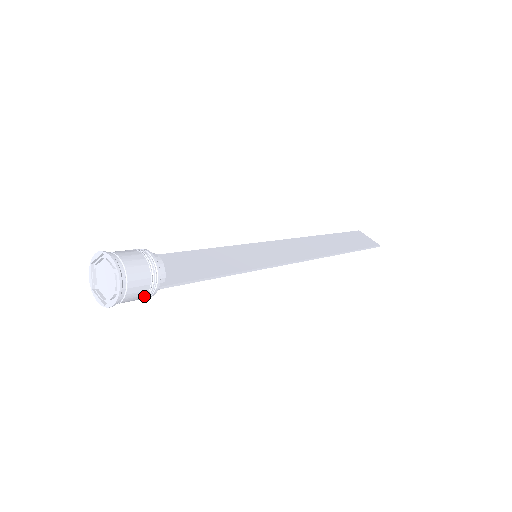
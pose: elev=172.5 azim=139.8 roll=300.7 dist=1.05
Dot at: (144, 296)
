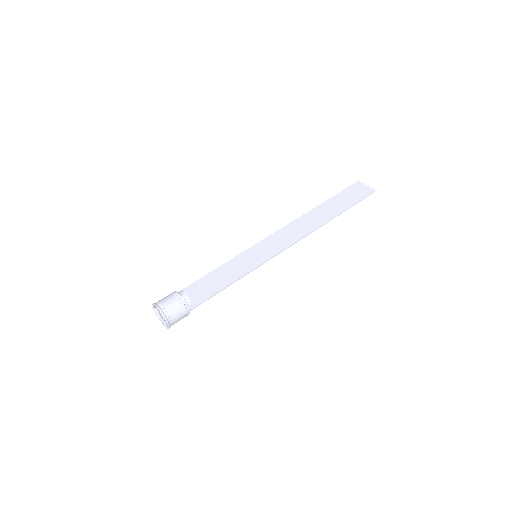
Dot at: occluded
